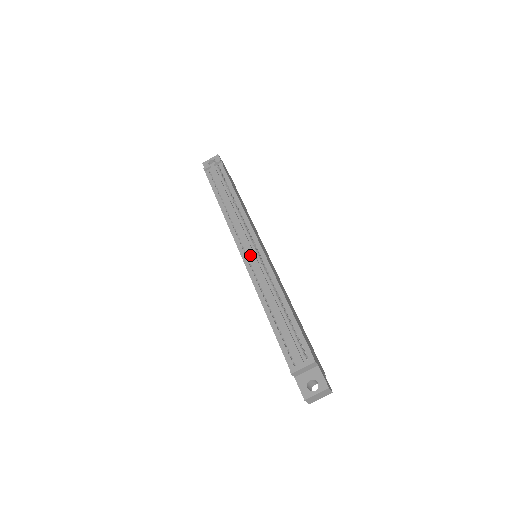
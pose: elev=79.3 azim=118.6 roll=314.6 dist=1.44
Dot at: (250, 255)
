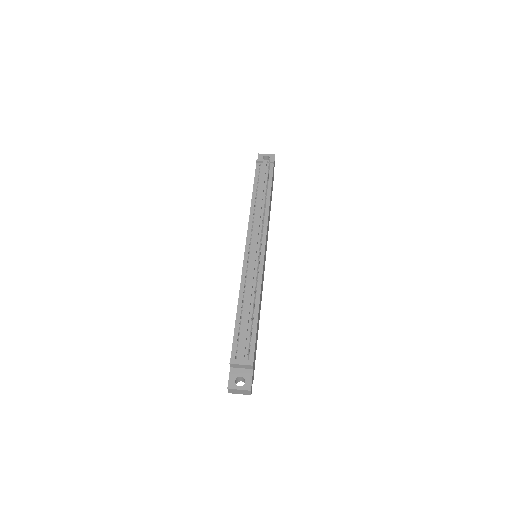
Dot at: (252, 254)
